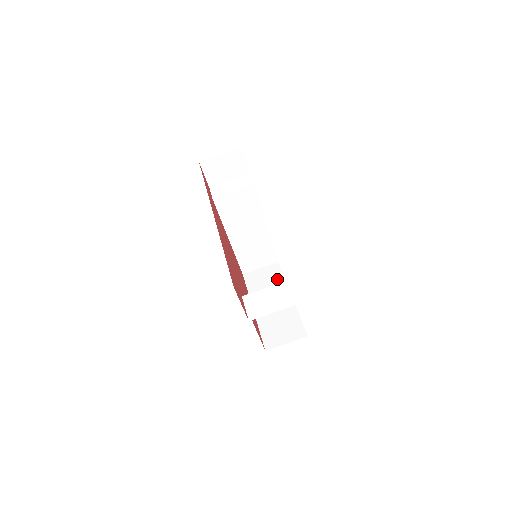
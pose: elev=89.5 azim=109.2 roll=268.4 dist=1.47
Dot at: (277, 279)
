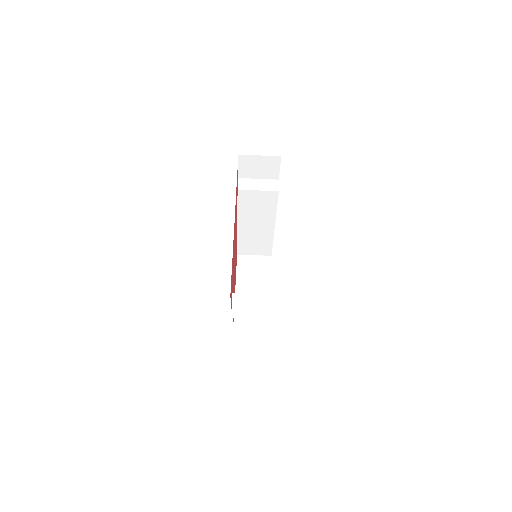
Dot at: (265, 271)
